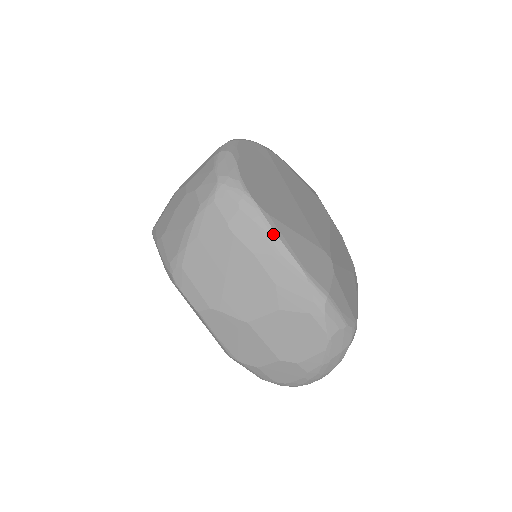
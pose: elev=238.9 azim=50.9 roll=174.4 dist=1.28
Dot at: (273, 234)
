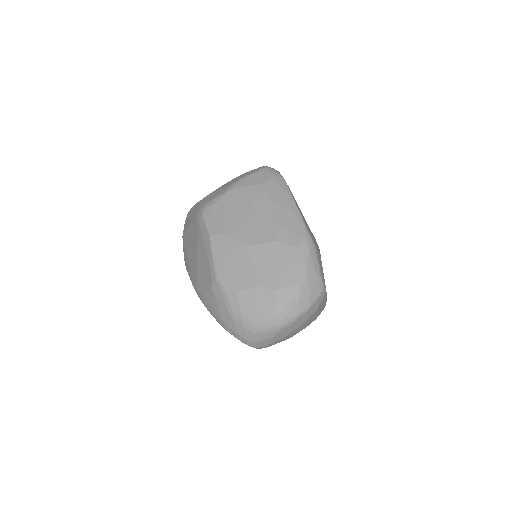
Dot at: (291, 197)
